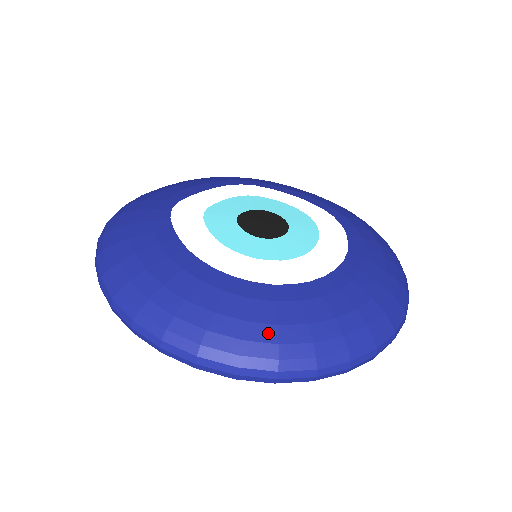
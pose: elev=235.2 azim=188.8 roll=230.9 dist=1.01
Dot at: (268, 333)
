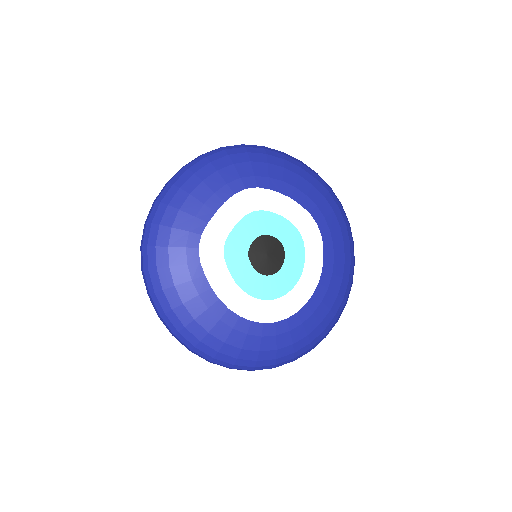
Dot at: (271, 355)
